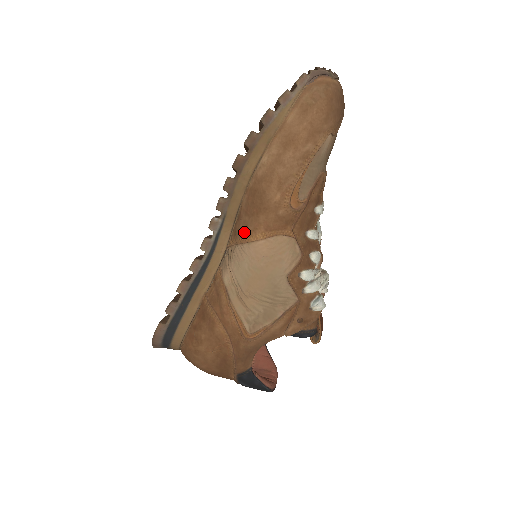
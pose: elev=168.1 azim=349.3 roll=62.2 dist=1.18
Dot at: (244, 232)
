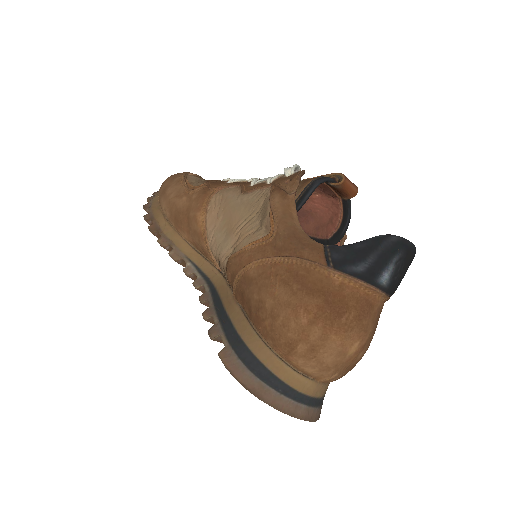
Dot at: (198, 236)
